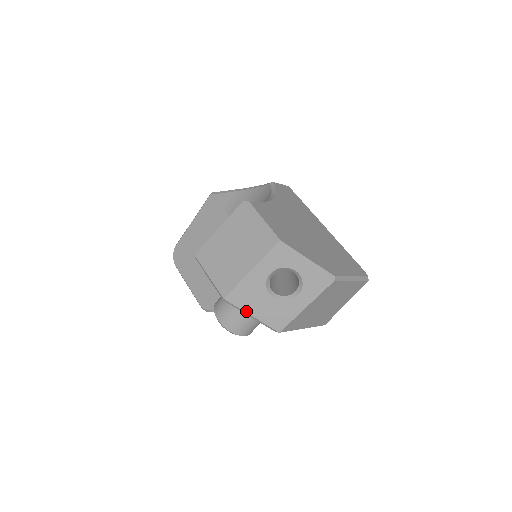
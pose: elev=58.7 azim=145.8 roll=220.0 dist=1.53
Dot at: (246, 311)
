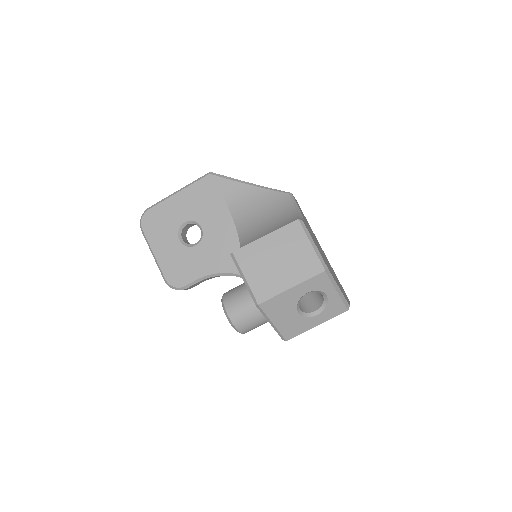
Dot at: (271, 319)
